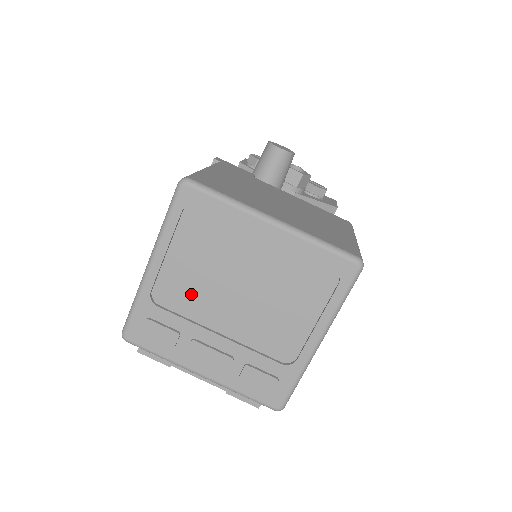
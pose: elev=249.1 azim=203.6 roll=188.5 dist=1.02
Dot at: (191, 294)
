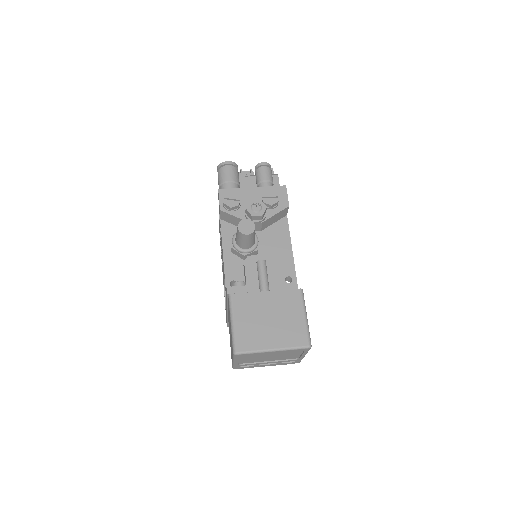
Dot at: (253, 361)
